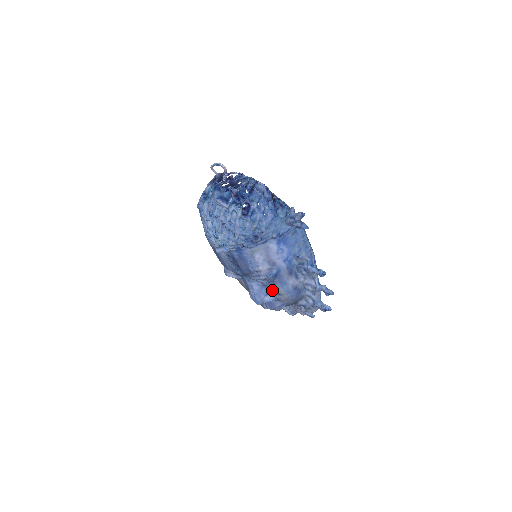
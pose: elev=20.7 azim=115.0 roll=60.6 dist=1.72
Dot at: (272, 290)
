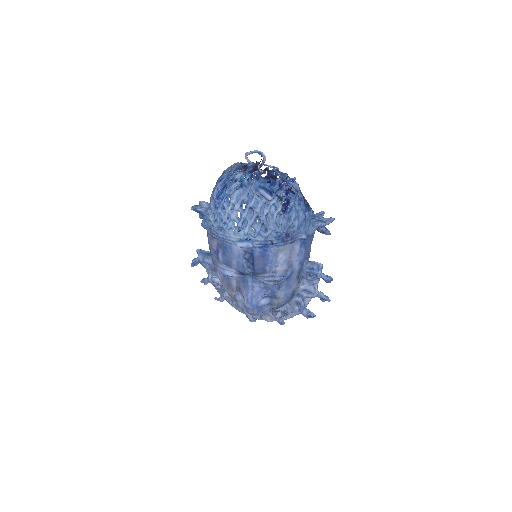
Dot at: (272, 293)
